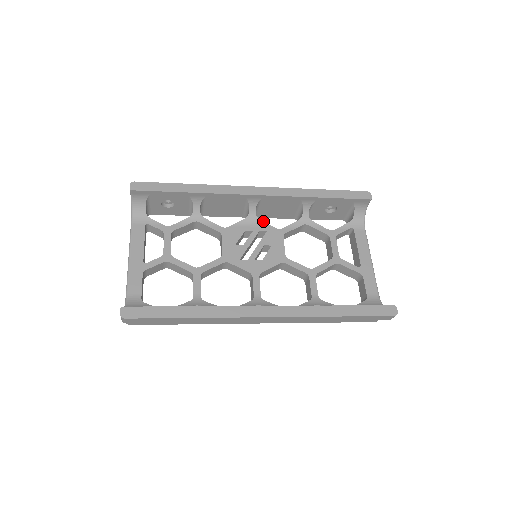
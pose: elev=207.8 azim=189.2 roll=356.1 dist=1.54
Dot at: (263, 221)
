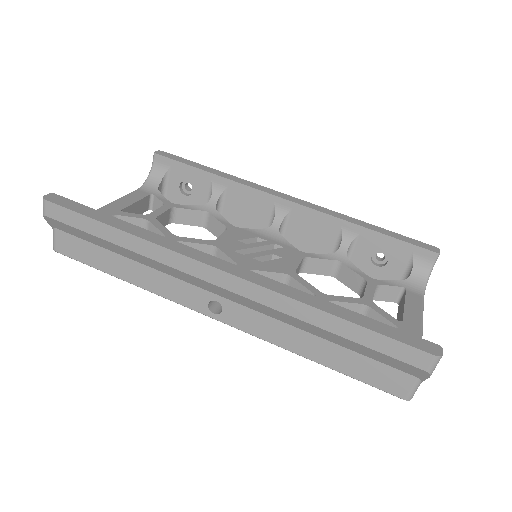
Dot at: occluded
